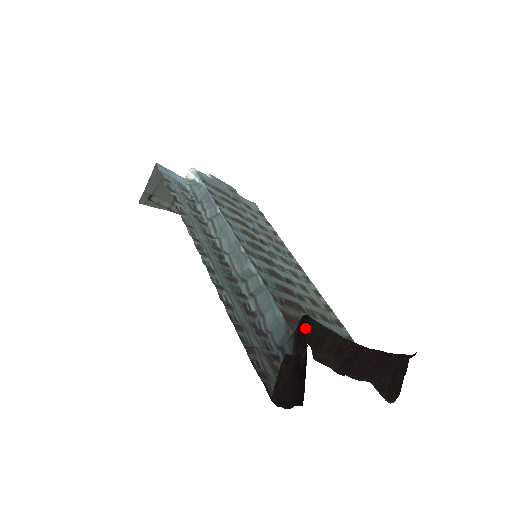
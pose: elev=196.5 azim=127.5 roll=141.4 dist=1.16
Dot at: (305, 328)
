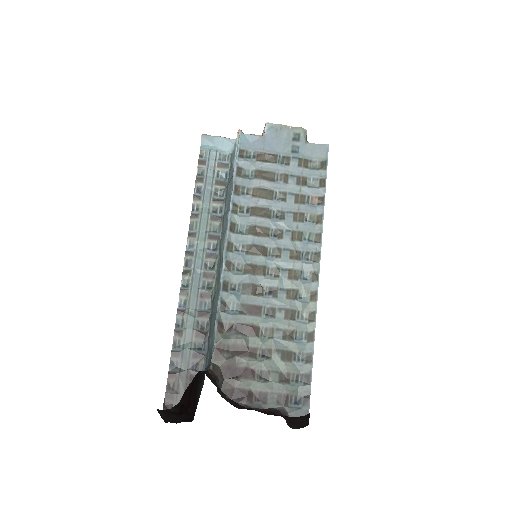
Dot at: (208, 374)
